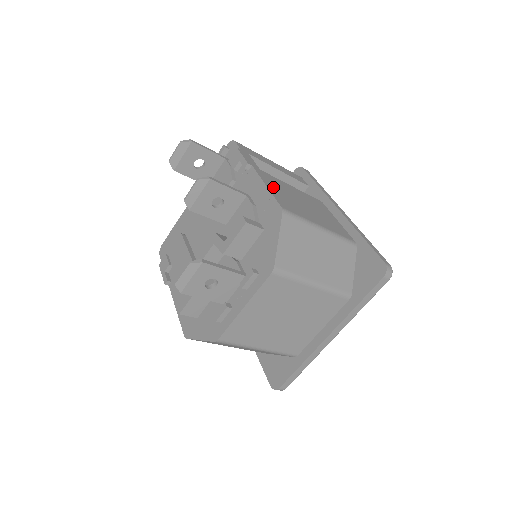
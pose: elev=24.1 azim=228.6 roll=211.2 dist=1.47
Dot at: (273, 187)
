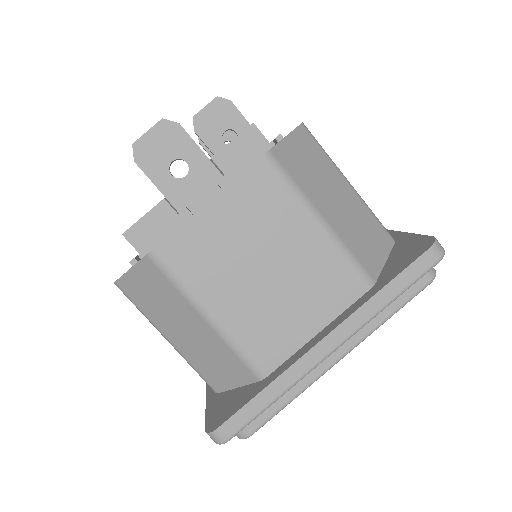
Dot at: occluded
